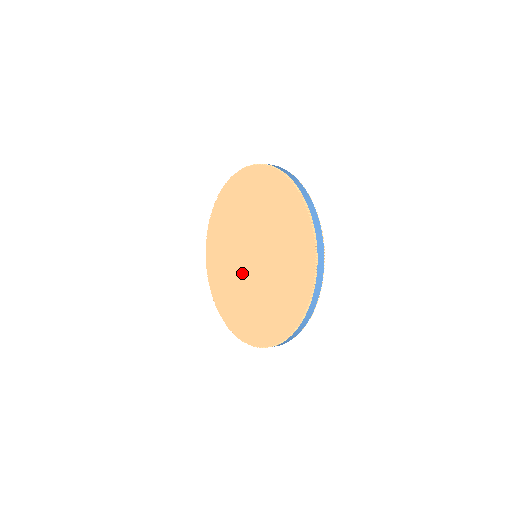
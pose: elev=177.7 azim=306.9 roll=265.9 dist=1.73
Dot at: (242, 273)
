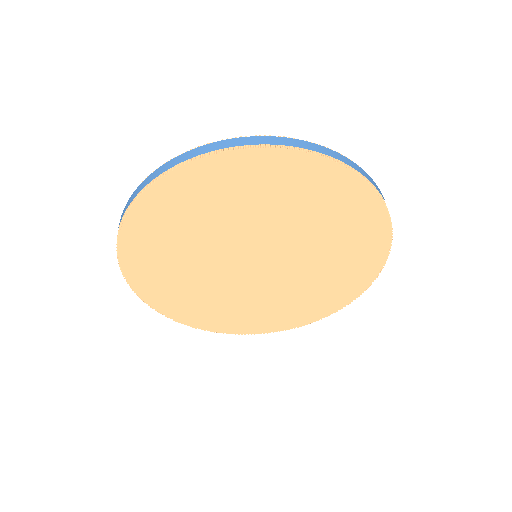
Dot at: (220, 264)
